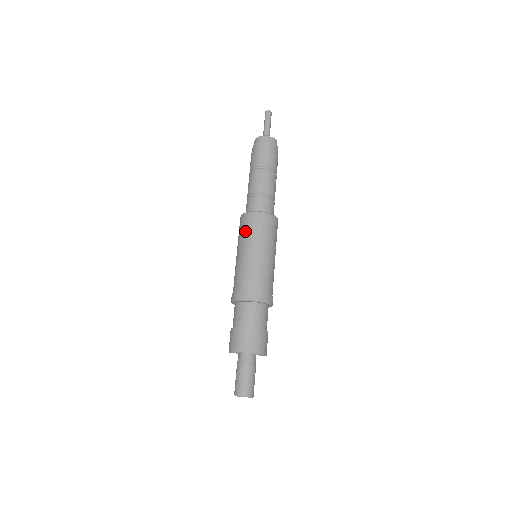
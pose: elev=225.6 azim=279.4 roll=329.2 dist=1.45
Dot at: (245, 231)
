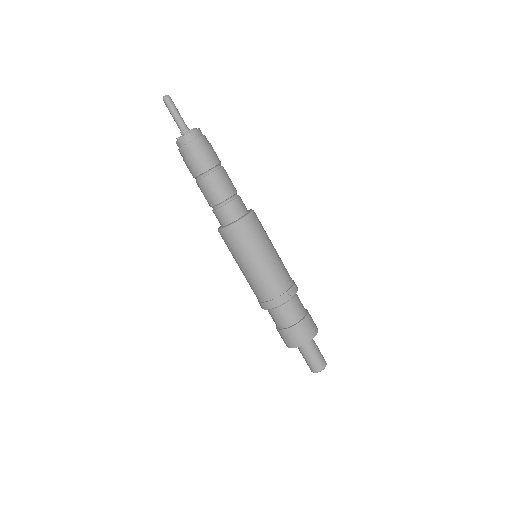
Dot at: occluded
